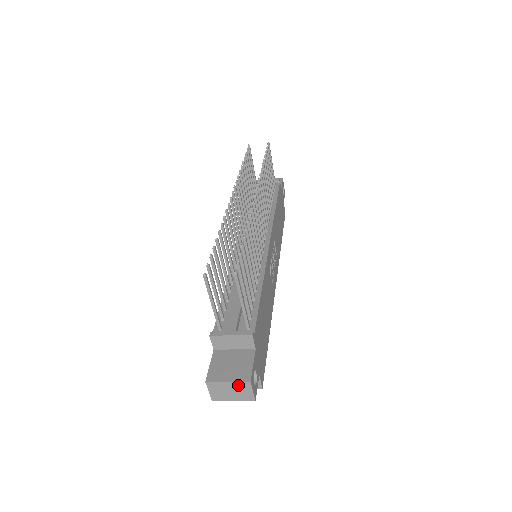
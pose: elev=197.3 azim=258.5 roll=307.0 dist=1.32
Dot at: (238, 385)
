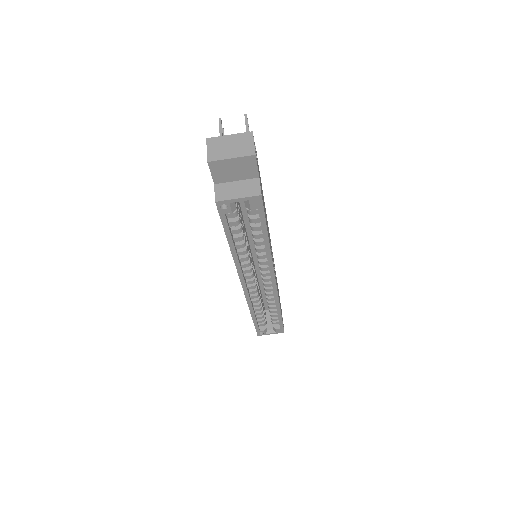
Dot at: (239, 137)
